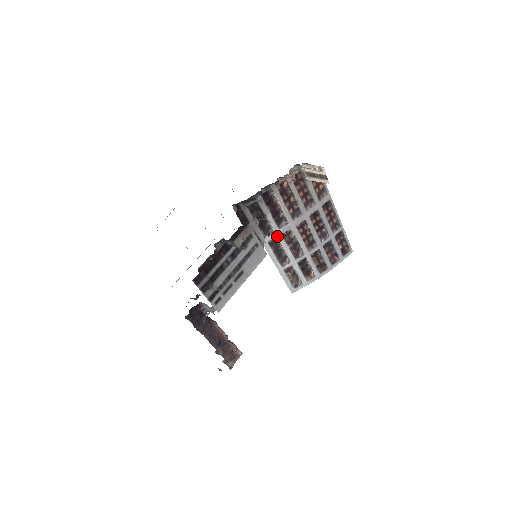
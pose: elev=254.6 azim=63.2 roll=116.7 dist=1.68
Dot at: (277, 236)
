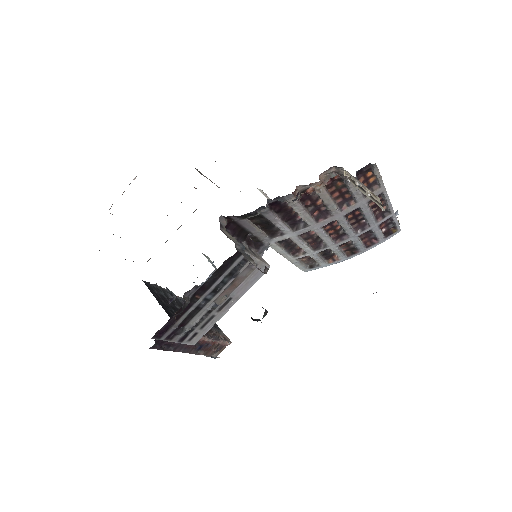
Dot at: (290, 237)
